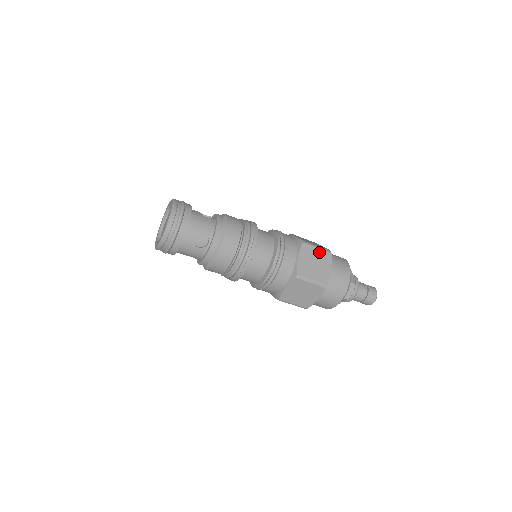
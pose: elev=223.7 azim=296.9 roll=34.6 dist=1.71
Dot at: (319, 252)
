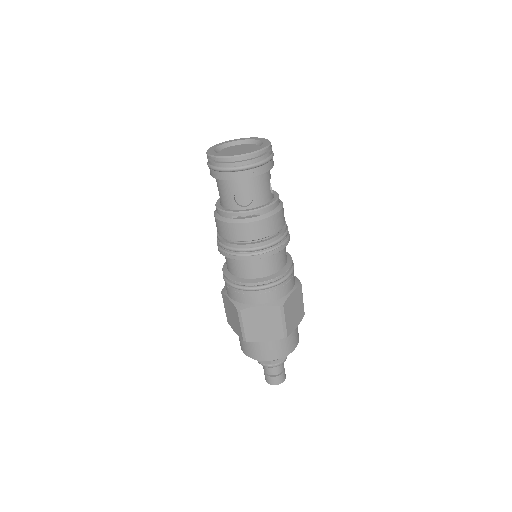
Dot at: occluded
